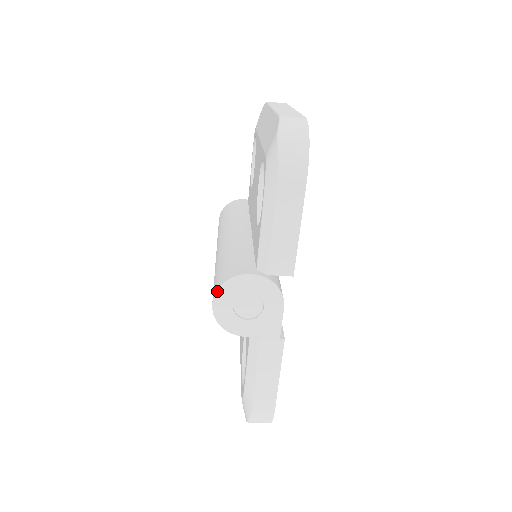
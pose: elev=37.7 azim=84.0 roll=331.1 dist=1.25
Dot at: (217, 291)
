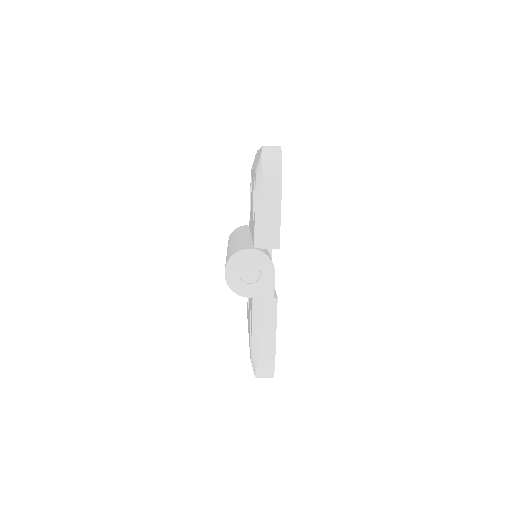
Dot at: (227, 262)
